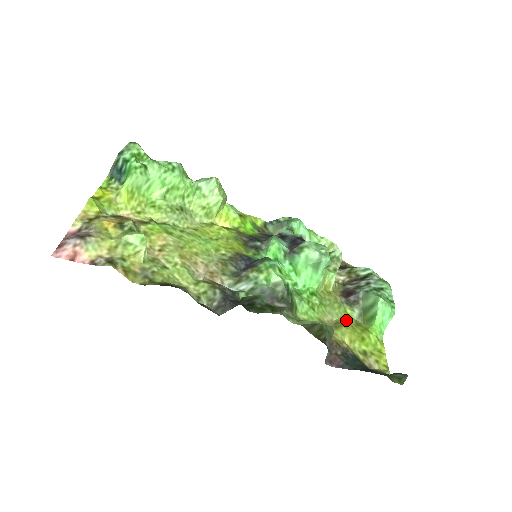
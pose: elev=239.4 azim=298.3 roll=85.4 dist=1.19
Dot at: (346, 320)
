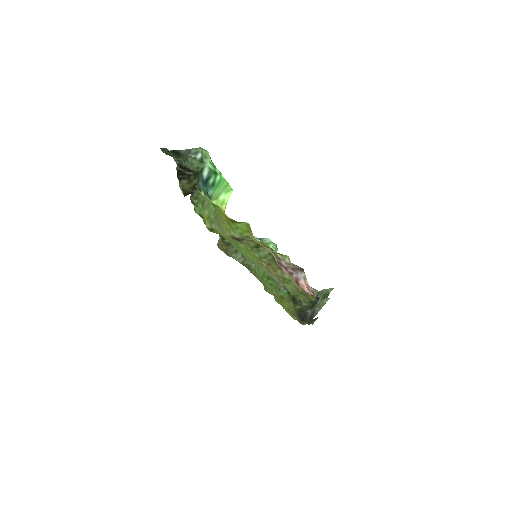
Dot at: (271, 292)
